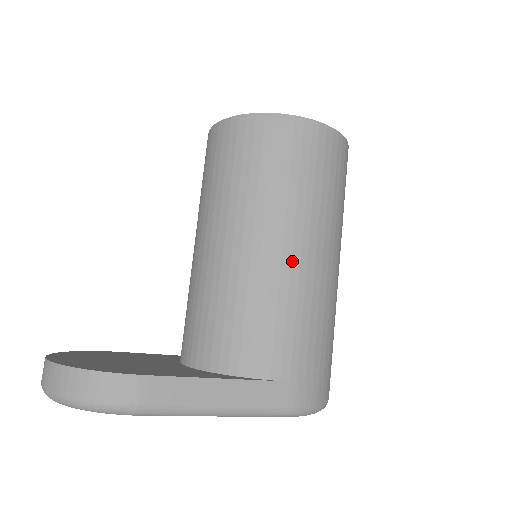
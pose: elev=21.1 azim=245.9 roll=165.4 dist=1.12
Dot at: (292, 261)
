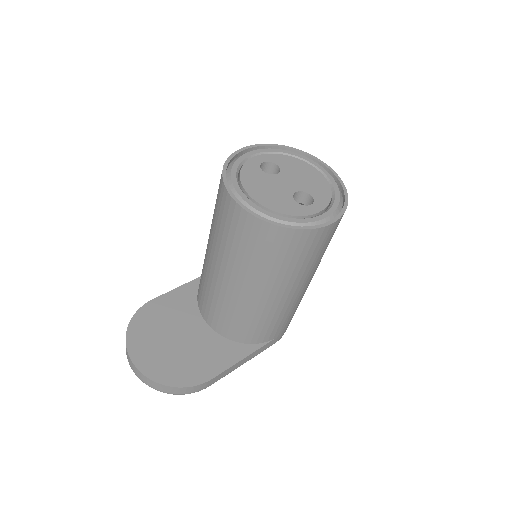
Dot at: (292, 298)
